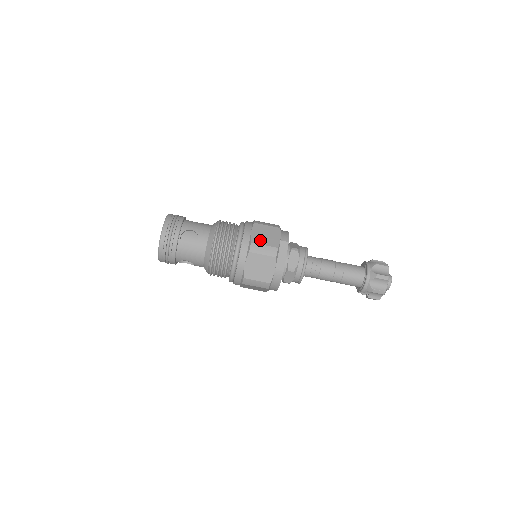
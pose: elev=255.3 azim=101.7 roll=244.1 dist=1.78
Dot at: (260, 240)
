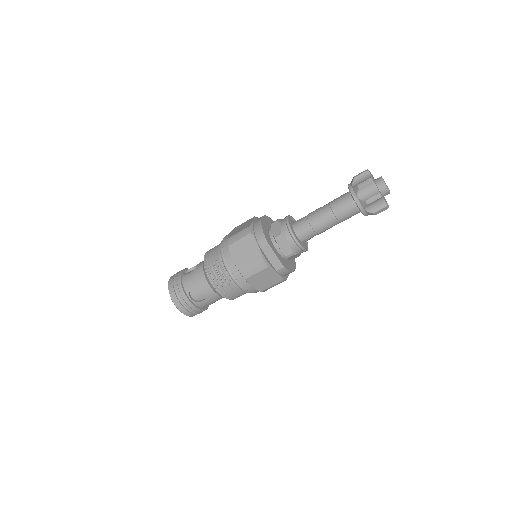
Dot at: (244, 263)
